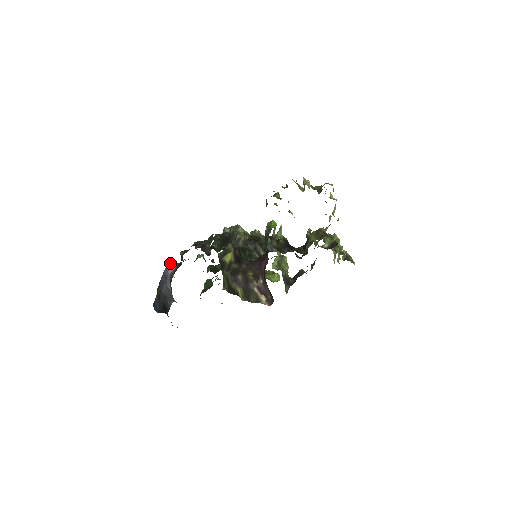
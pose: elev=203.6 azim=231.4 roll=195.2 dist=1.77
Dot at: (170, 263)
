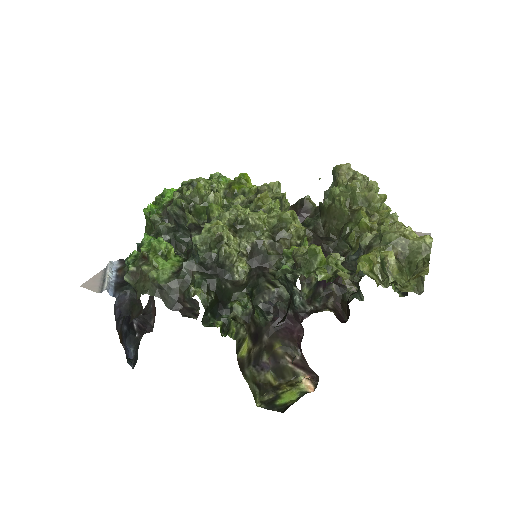
Dot at: (117, 299)
